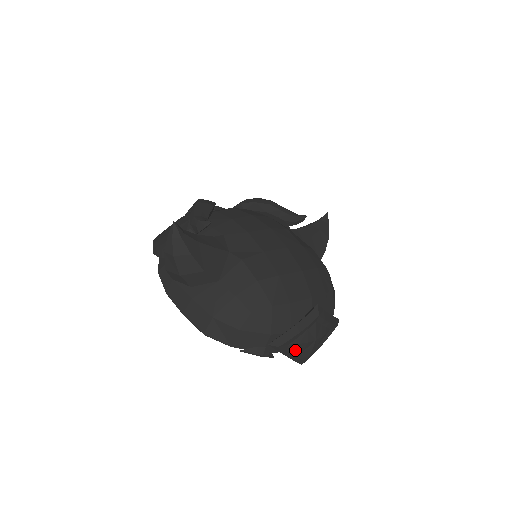
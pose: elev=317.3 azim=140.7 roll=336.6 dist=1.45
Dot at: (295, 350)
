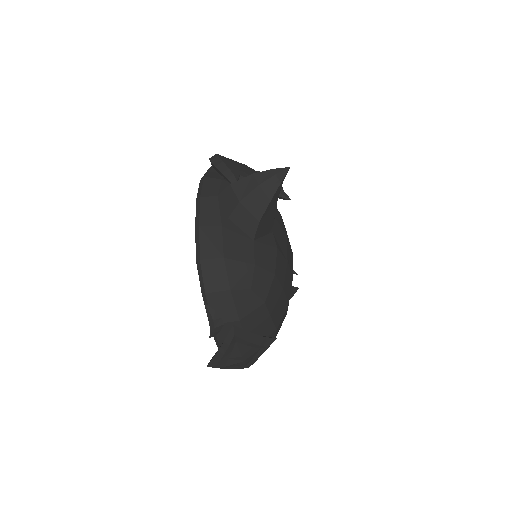
Dot at: (230, 351)
